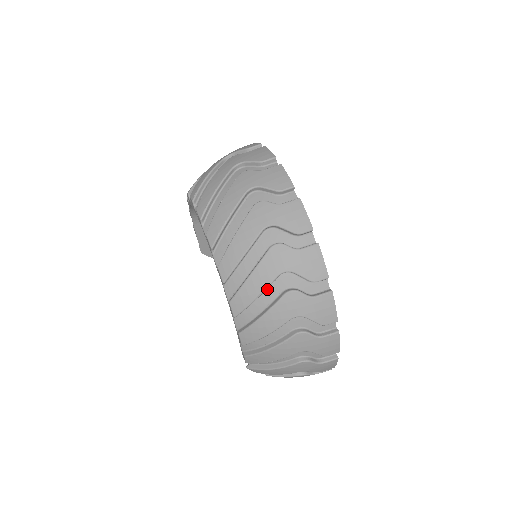
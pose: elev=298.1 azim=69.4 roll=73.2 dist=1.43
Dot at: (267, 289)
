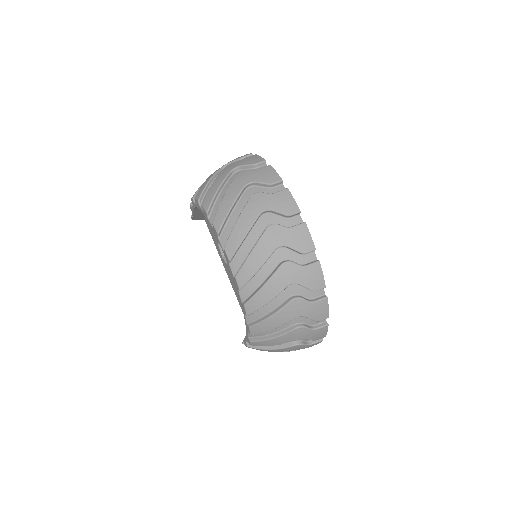
Dot at: occluded
